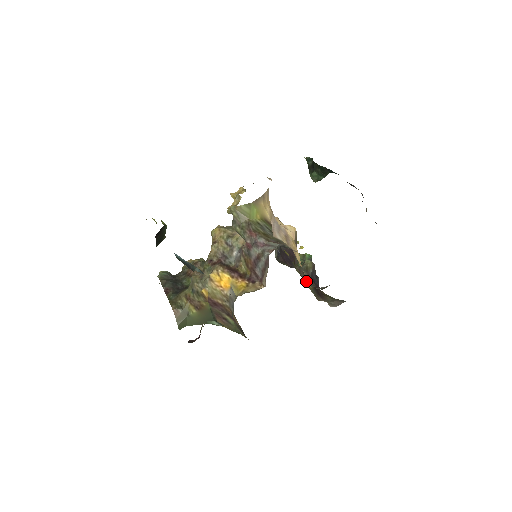
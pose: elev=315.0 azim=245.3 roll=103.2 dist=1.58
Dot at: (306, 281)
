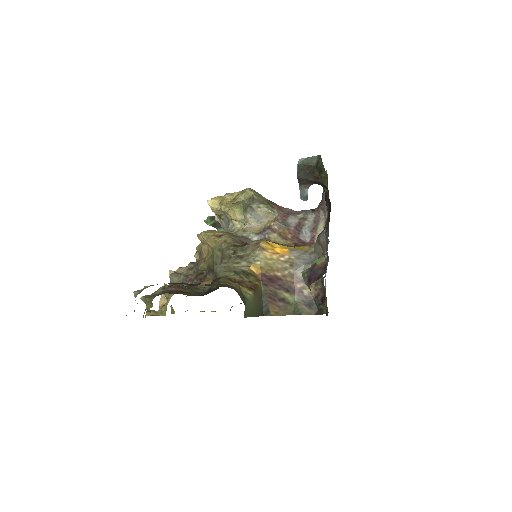
Dot at: occluded
